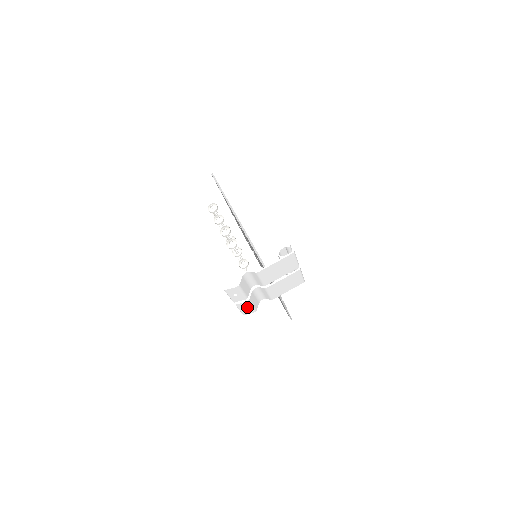
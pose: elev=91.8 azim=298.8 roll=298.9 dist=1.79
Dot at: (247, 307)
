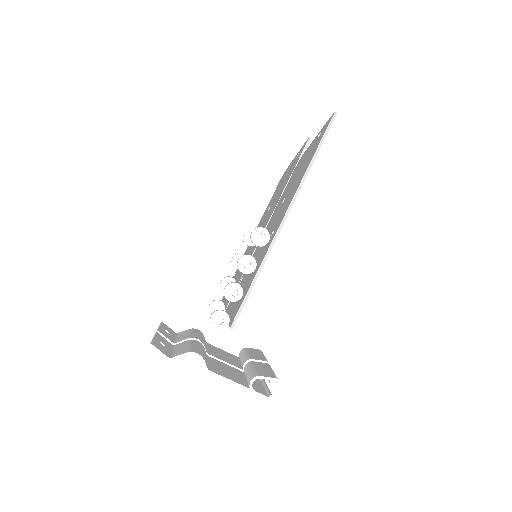
Dot at: (169, 336)
